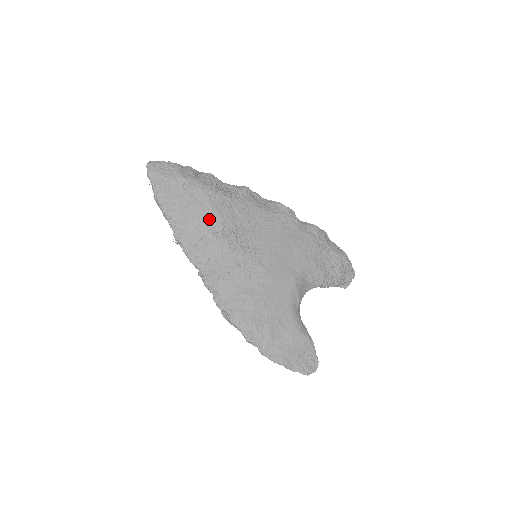
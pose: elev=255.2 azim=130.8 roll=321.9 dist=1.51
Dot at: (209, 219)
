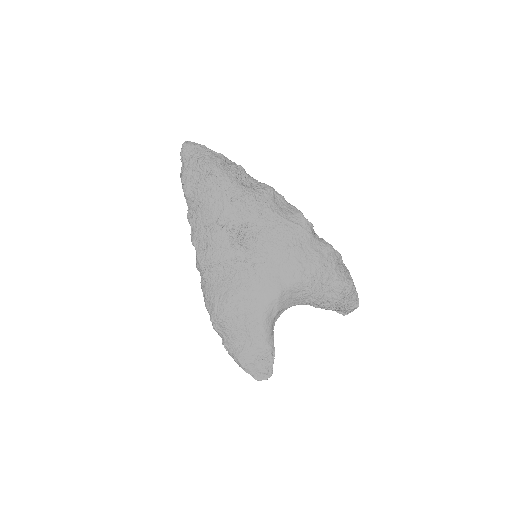
Dot at: (220, 210)
